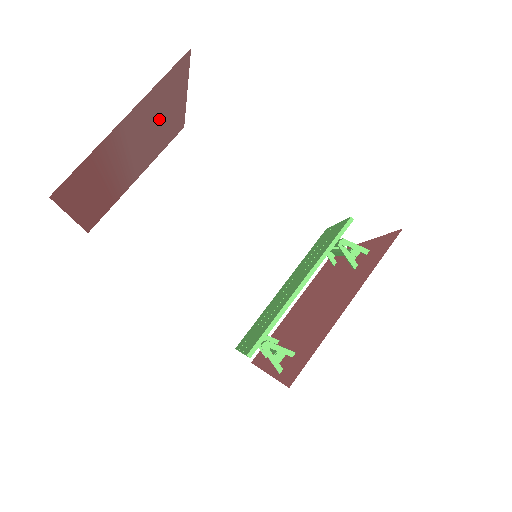
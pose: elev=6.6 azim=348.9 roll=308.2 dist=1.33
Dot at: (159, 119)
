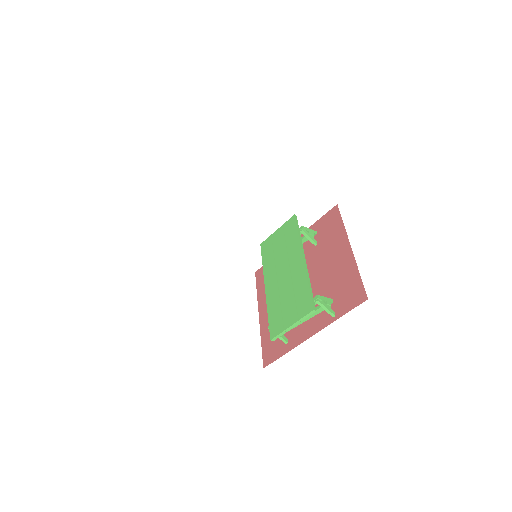
Dot at: occluded
